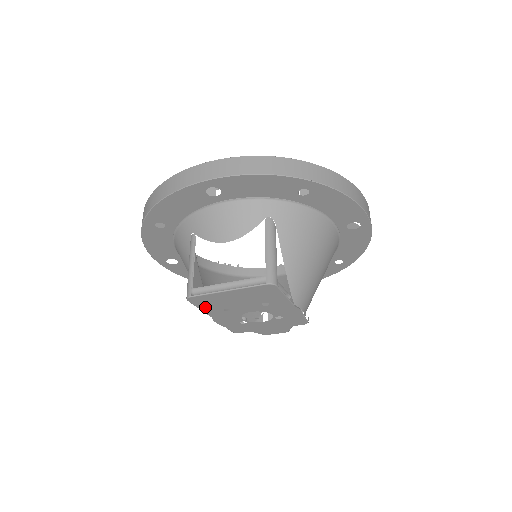
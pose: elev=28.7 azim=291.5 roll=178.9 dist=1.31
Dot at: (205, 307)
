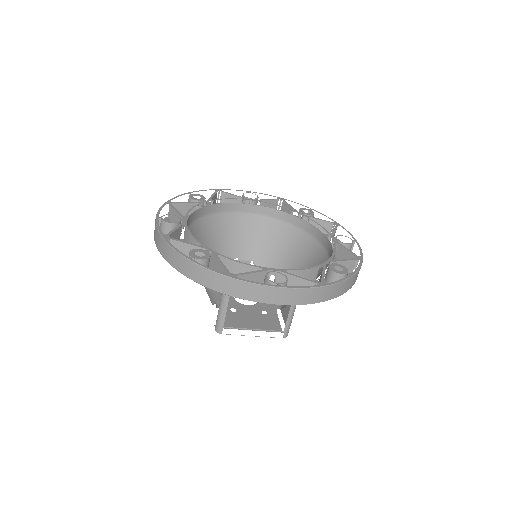
Dot at: occluded
